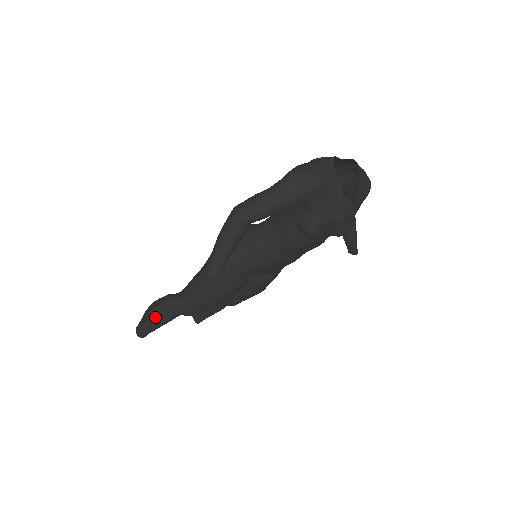
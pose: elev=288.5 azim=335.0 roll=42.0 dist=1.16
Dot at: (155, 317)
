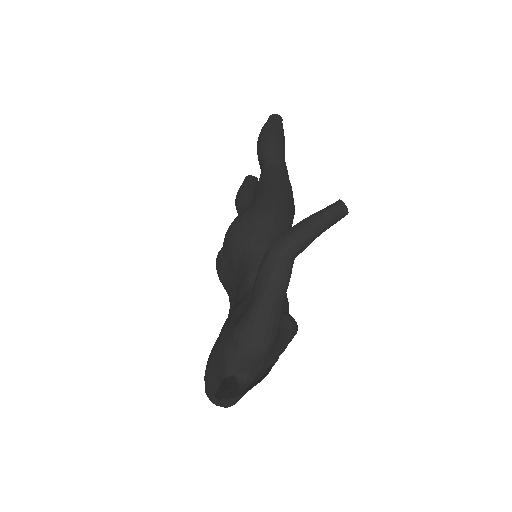
Dot at: occluded
